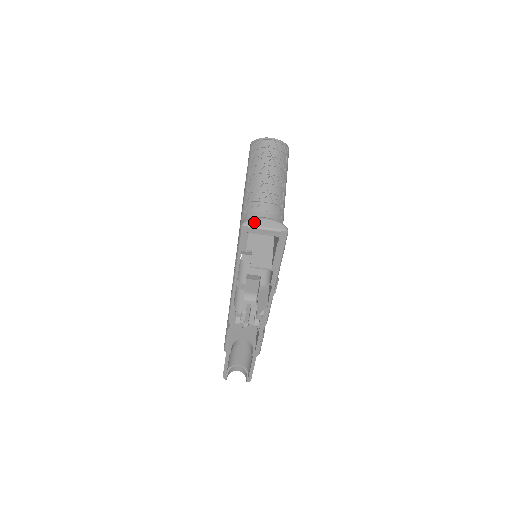
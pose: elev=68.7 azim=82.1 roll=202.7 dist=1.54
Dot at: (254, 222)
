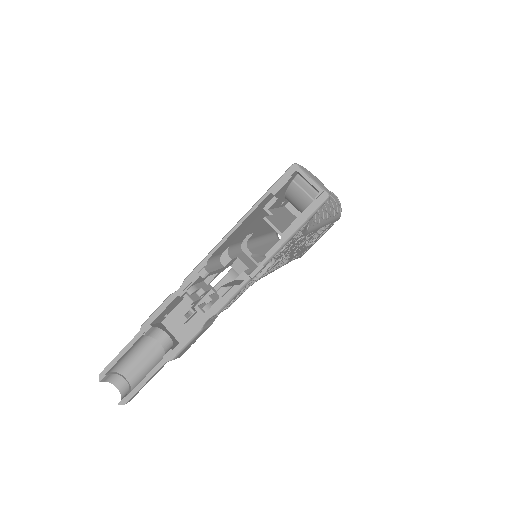
Dot at: (306, 170)
